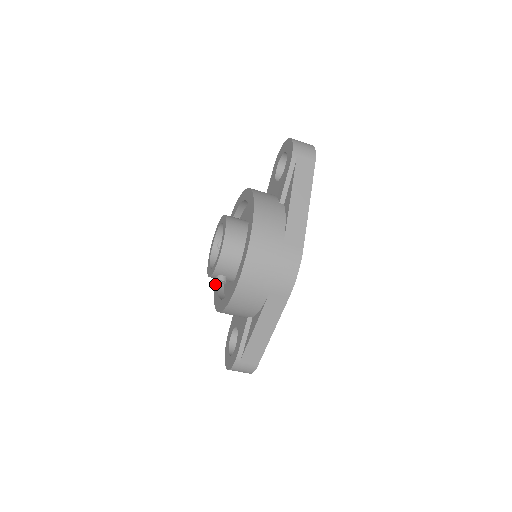
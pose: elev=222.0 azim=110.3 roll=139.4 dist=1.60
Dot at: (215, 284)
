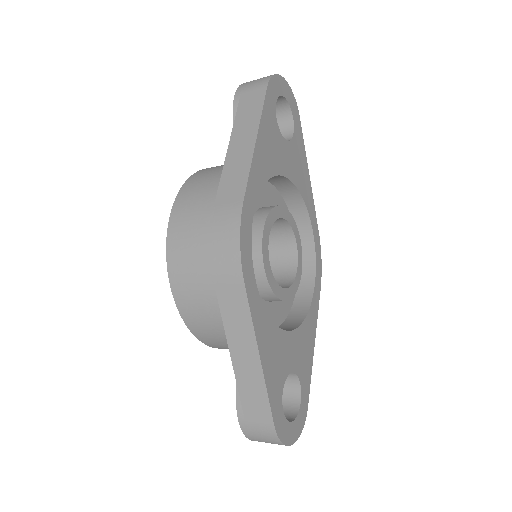
Dot at: occluded
